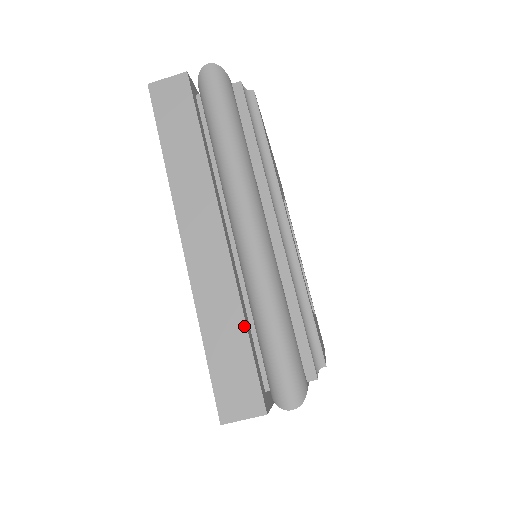
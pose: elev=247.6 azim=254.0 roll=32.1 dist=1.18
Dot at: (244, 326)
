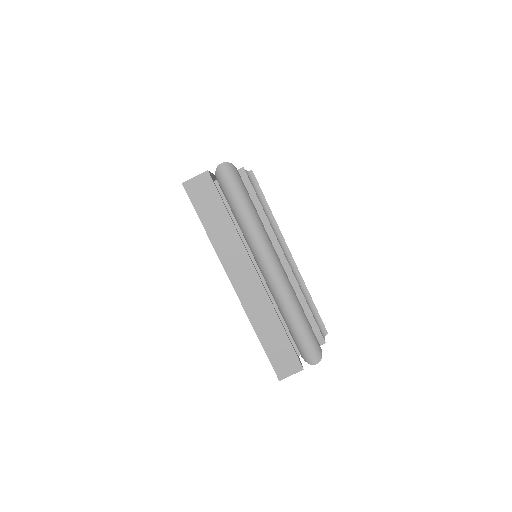
Dot at: occluded
